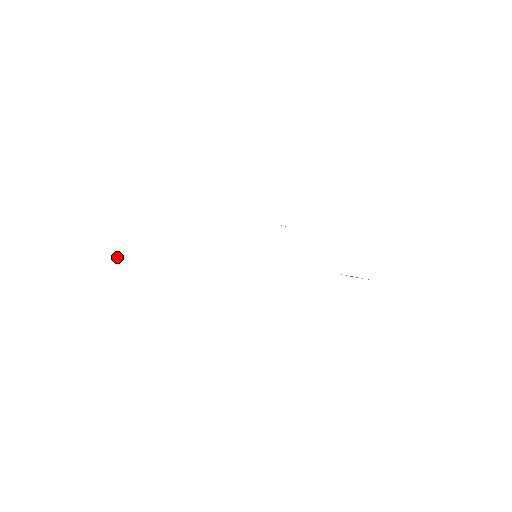
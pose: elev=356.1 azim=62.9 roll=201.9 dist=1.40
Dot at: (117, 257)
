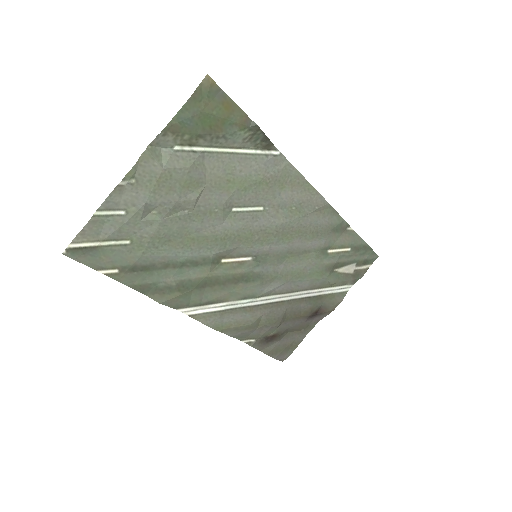
Dot at: (136, 169)
